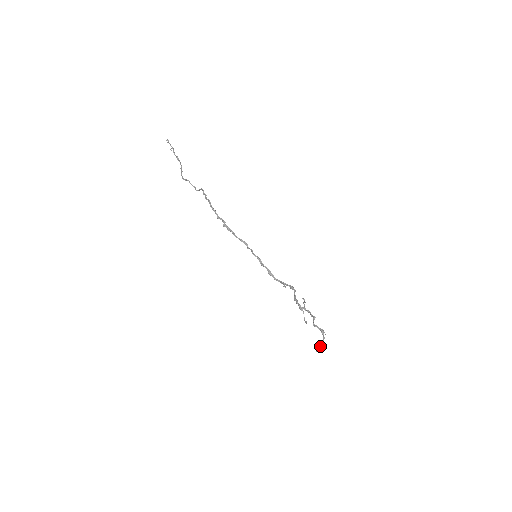
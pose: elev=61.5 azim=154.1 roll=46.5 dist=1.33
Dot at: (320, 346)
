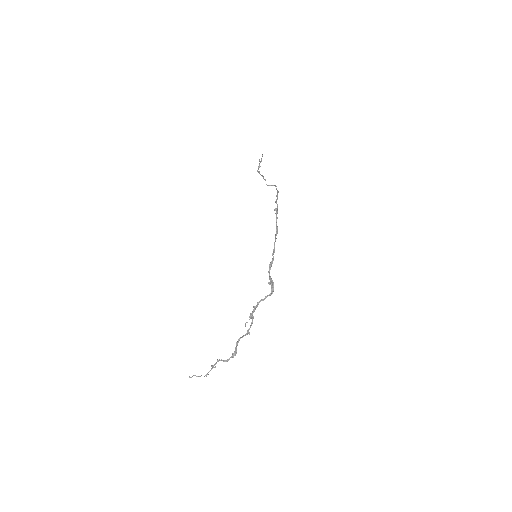
Dot at: occluded
